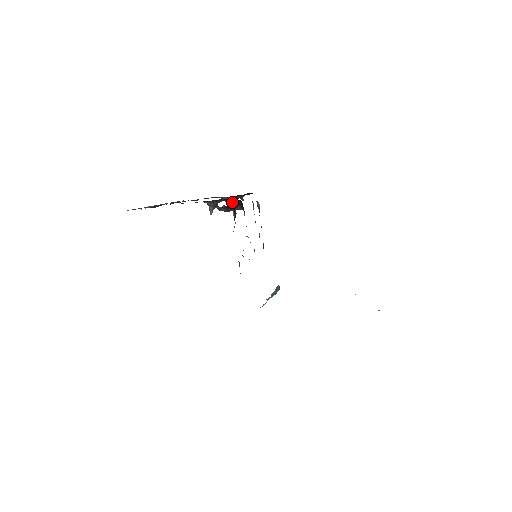
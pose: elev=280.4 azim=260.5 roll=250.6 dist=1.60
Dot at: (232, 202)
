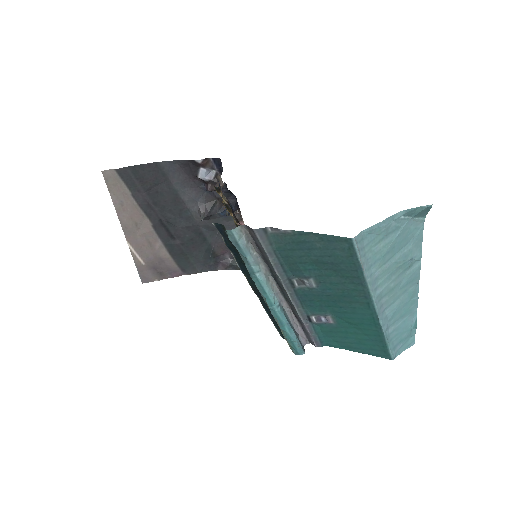
Dot at: occluded
